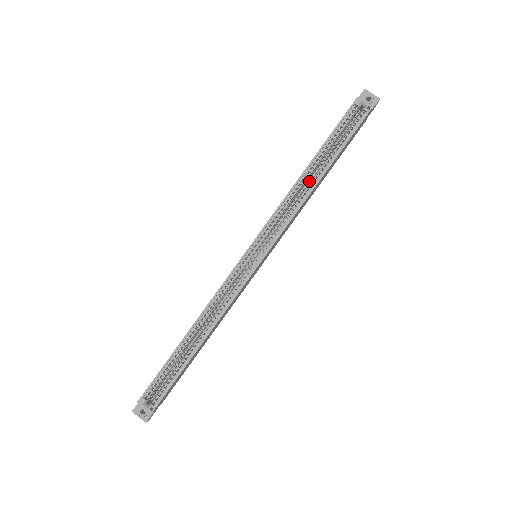
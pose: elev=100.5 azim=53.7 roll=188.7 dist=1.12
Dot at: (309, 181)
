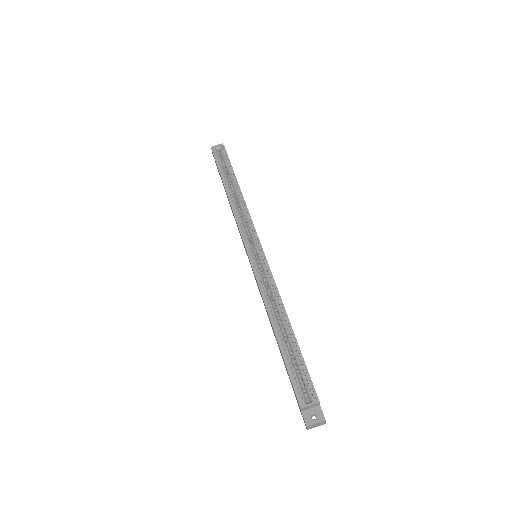
Dot at: occluded
